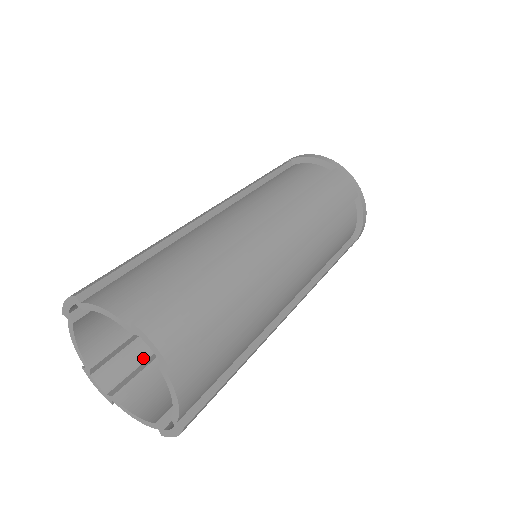
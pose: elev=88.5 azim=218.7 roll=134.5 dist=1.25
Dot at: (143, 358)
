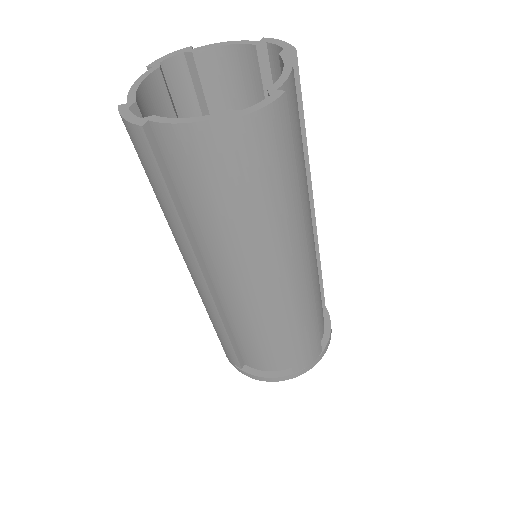
Dot at: occluded
